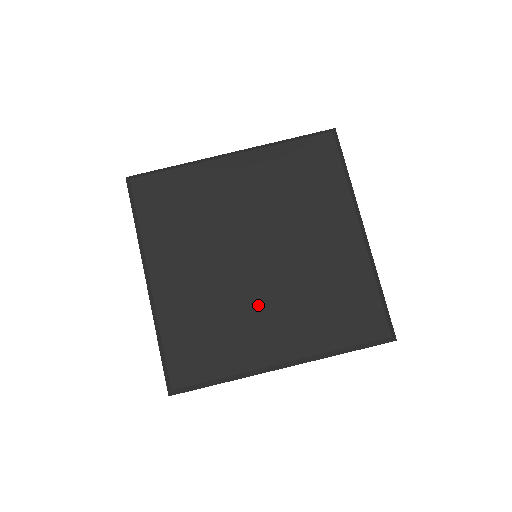
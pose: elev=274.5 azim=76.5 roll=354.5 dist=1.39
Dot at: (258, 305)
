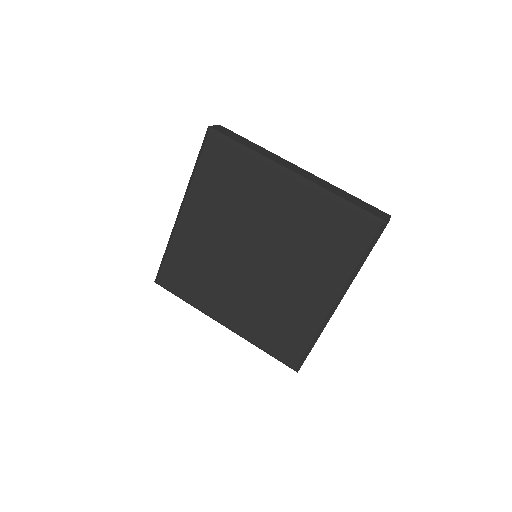
Dot at: (286, 285)
